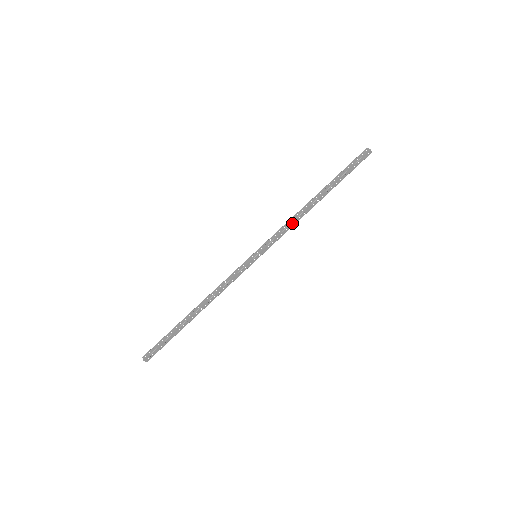
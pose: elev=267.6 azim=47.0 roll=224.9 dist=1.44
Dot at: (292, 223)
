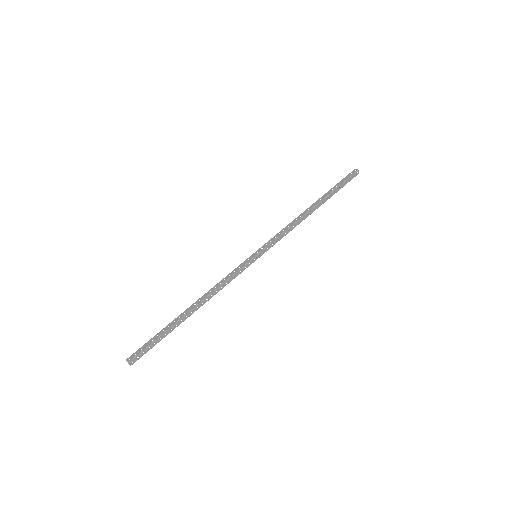
Dot at: (291, 227)
